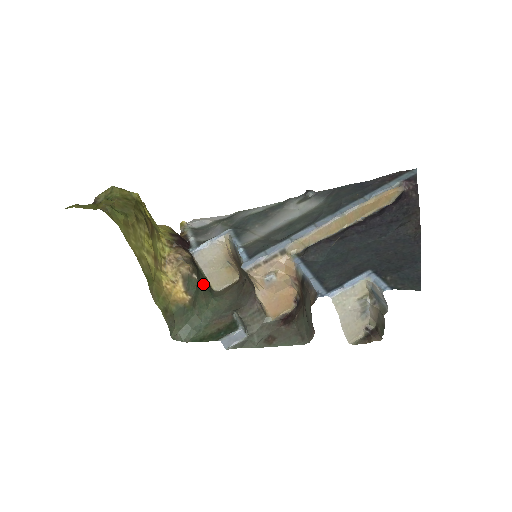
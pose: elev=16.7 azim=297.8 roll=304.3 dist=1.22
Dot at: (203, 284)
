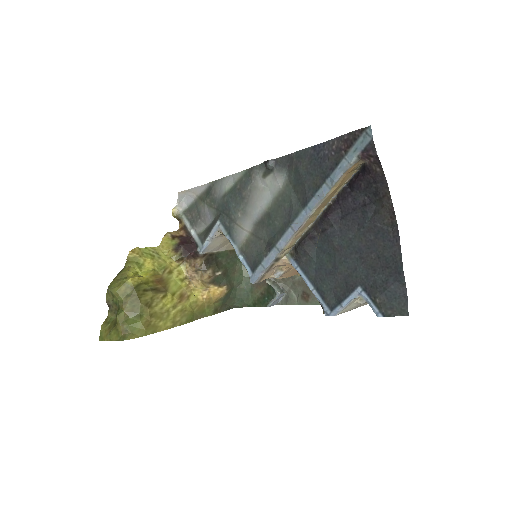
Dot at: (227, 264)
